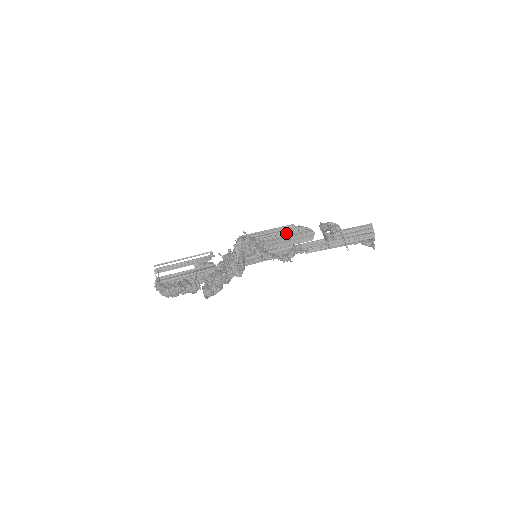
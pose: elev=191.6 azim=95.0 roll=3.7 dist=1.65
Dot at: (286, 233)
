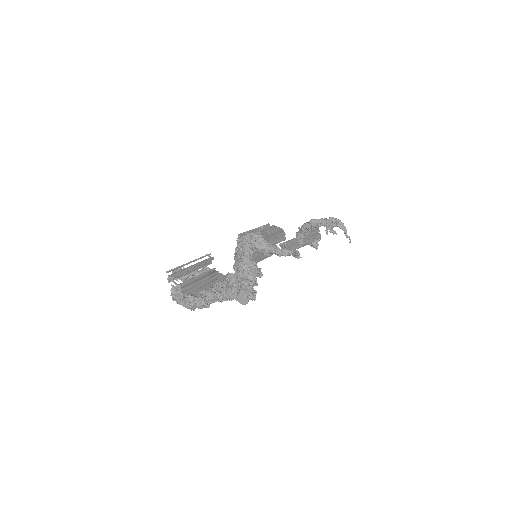
Dot at: (268, 232)
